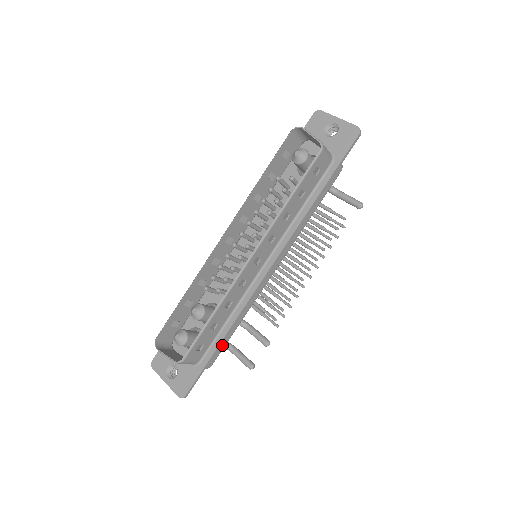
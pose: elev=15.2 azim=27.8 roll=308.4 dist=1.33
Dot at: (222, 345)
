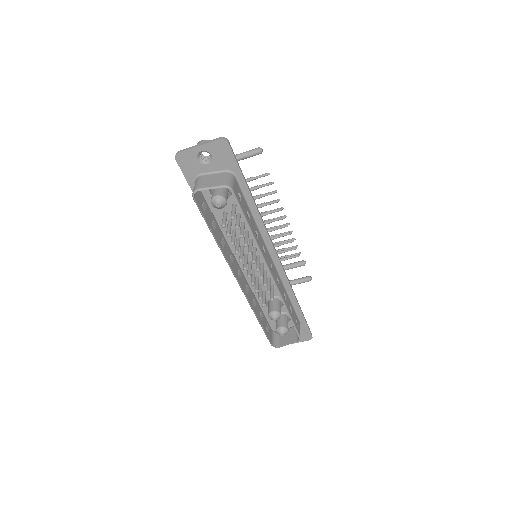
Dot at: occluded
